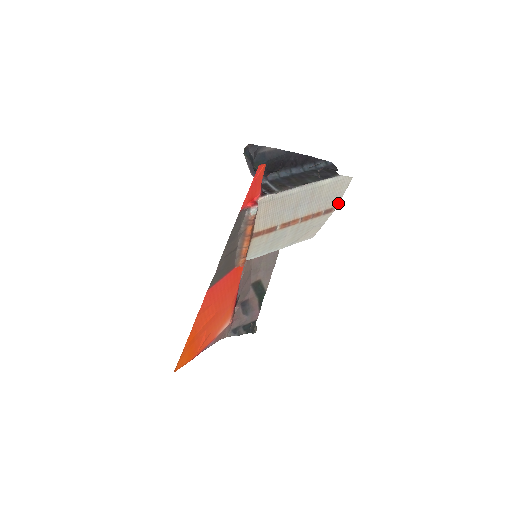
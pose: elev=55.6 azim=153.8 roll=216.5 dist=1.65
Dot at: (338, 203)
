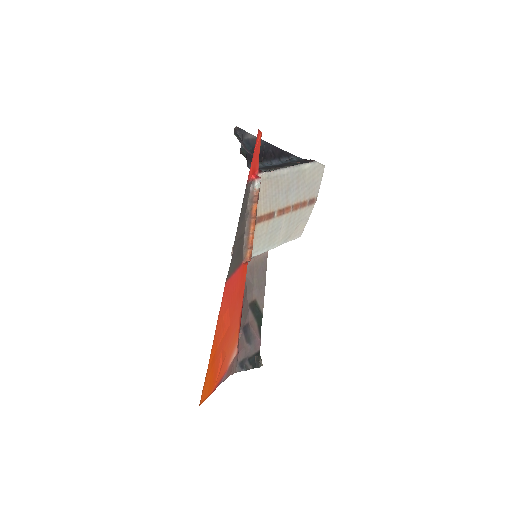
Dot at: (317, 193)
